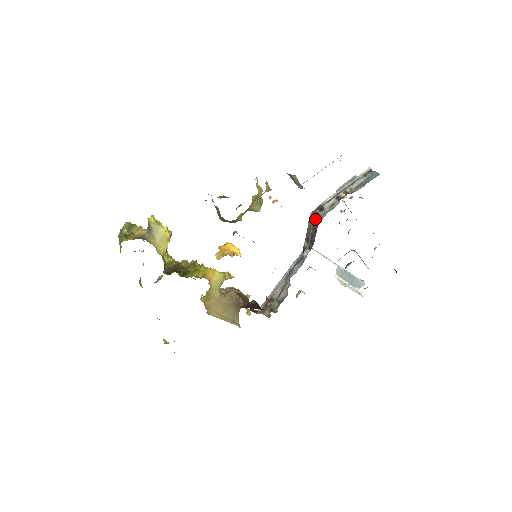
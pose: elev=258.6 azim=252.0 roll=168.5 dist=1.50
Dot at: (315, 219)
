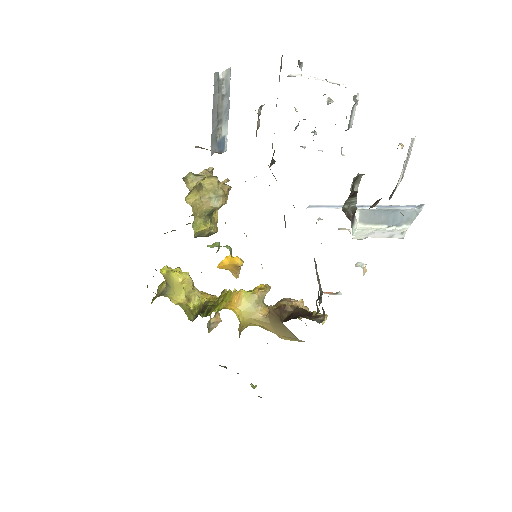
Dot at: occluded
